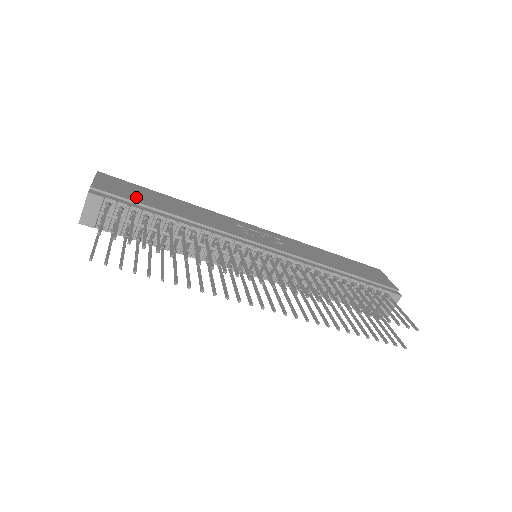
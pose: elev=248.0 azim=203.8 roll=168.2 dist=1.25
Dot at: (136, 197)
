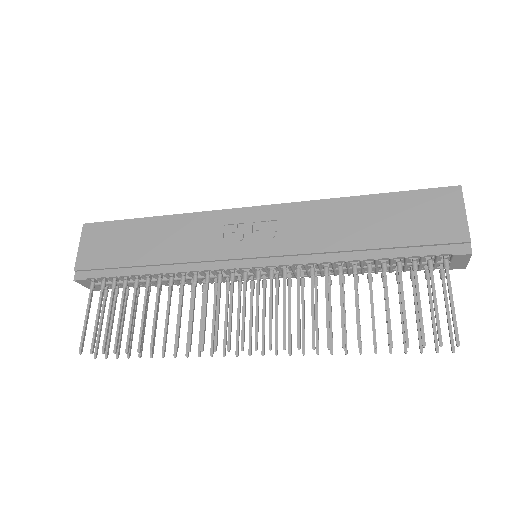
Dot at: (114, 256)
